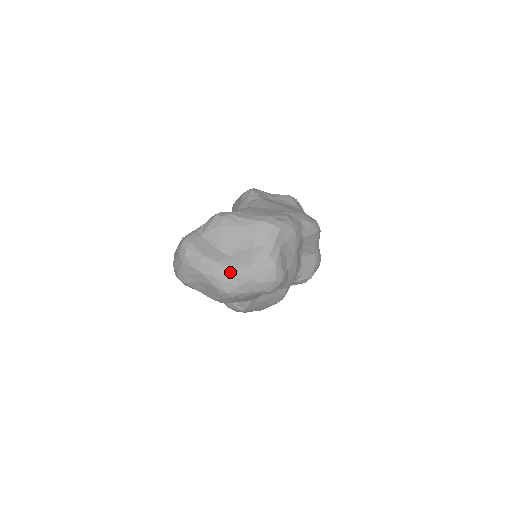
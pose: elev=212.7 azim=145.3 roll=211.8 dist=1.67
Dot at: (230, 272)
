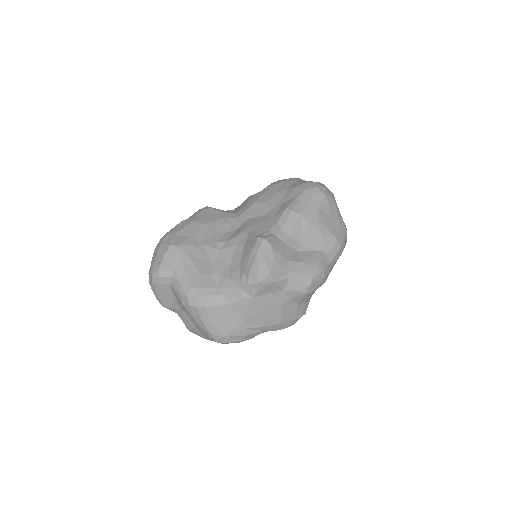
Dot at: (175, 312)
